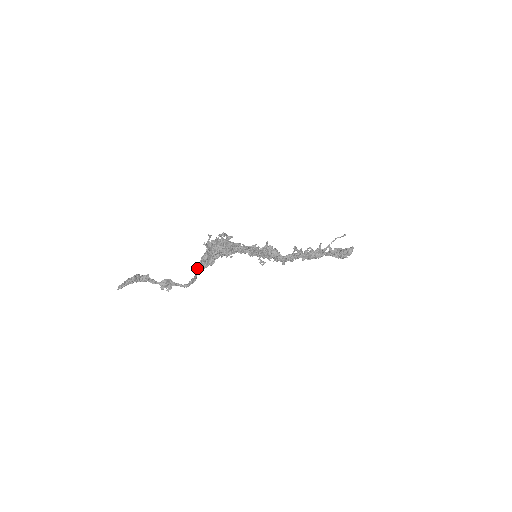
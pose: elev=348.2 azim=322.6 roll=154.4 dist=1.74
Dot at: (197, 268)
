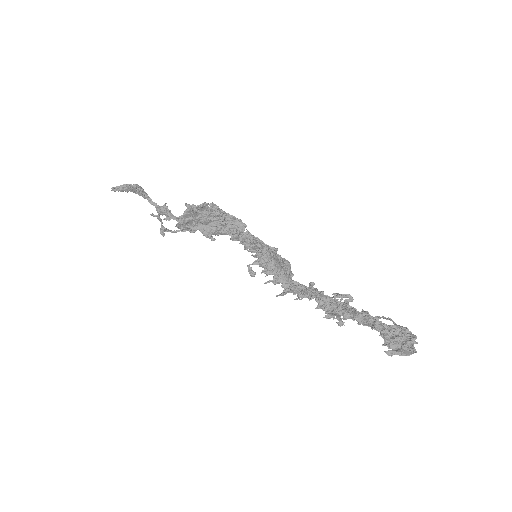
Dot at: (177, 224)
